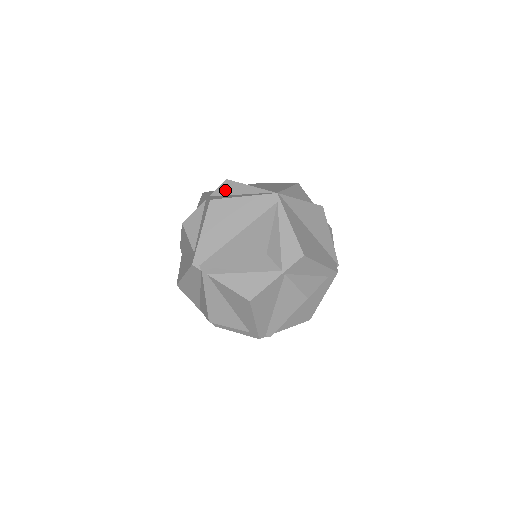
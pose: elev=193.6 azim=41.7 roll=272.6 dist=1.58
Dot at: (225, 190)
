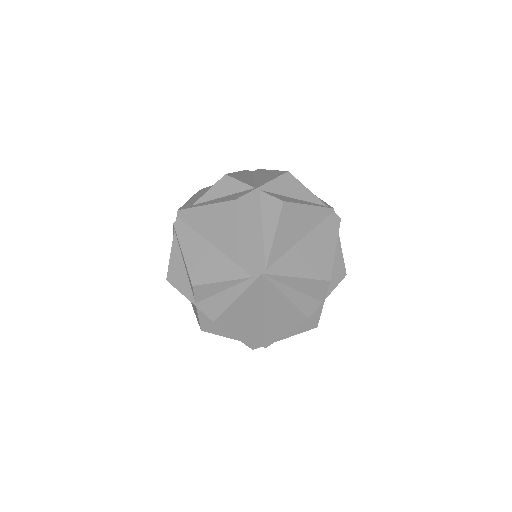
Dot at: (268, 206)
